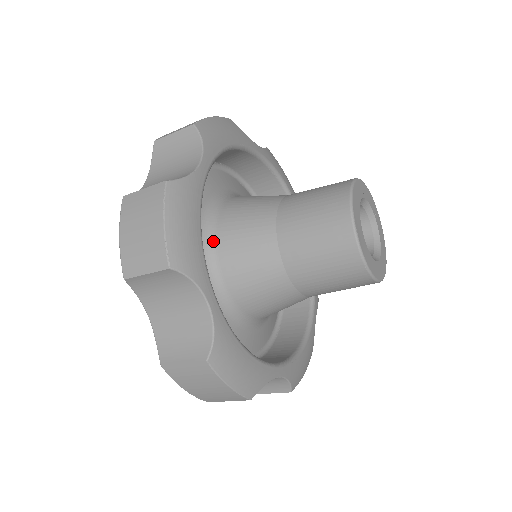
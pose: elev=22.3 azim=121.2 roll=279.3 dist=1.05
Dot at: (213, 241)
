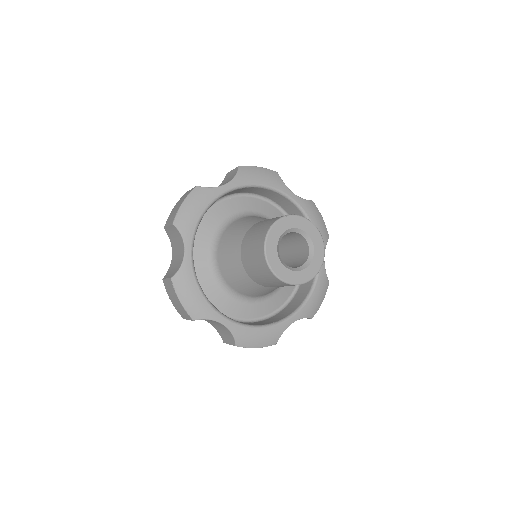
Dot at: (220, 273)
